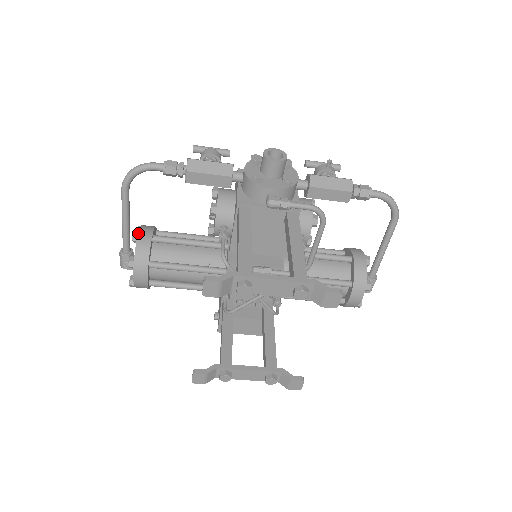
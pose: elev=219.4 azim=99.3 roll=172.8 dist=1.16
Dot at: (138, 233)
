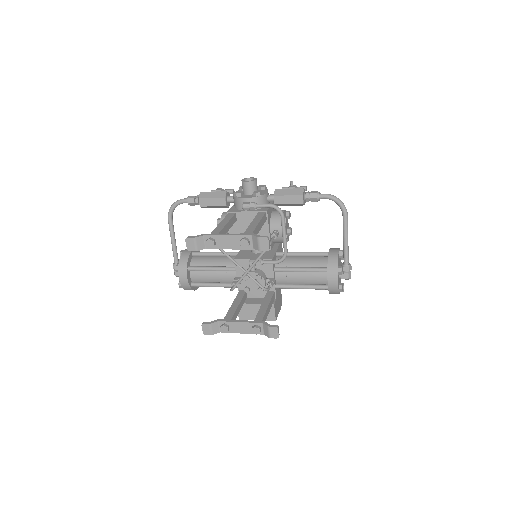
Dot at: (183, 251)
